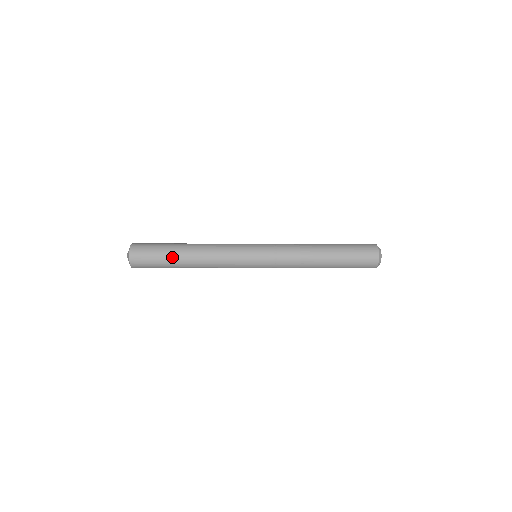
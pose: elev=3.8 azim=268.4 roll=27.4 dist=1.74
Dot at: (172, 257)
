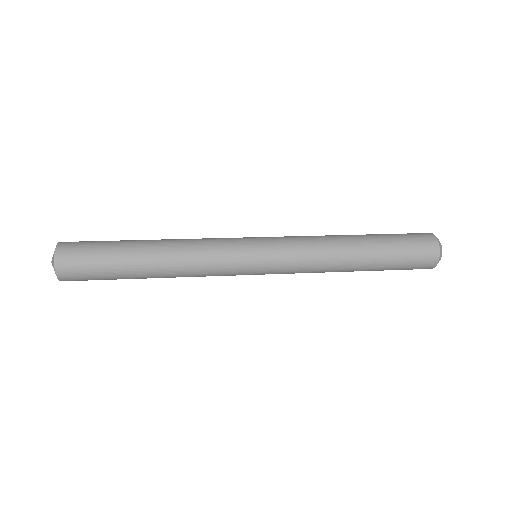
Dot at: (128, 278)
